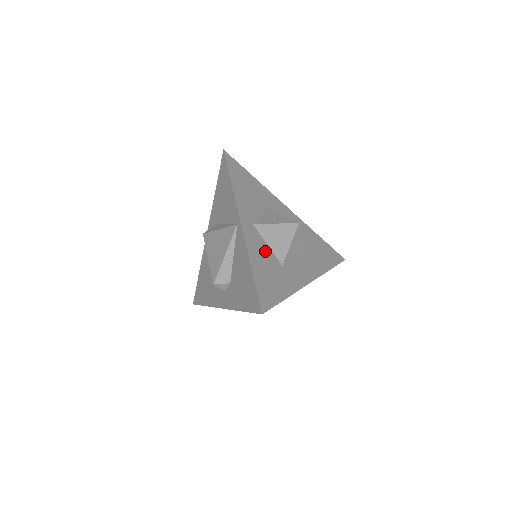
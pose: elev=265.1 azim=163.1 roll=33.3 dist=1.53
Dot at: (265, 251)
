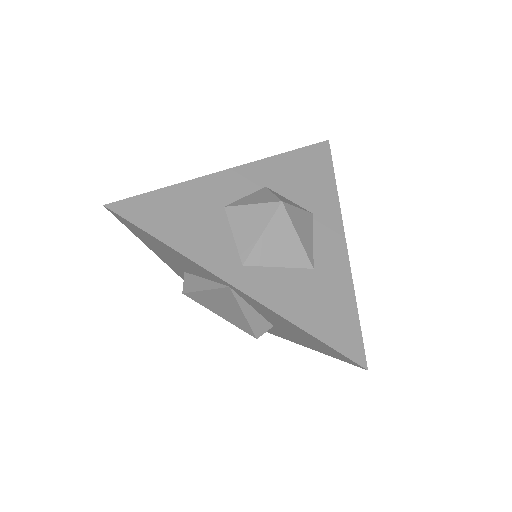
Dot at: (287, 281)
